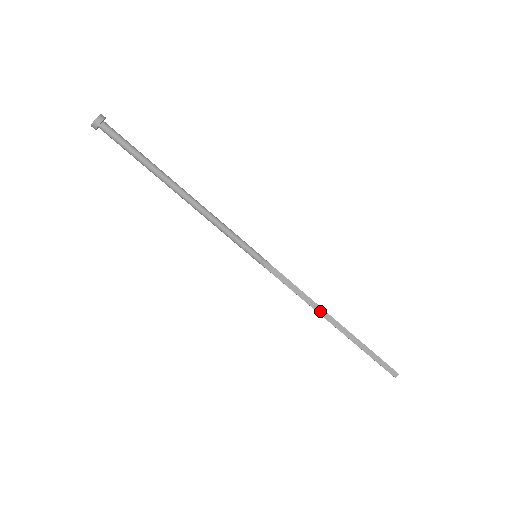
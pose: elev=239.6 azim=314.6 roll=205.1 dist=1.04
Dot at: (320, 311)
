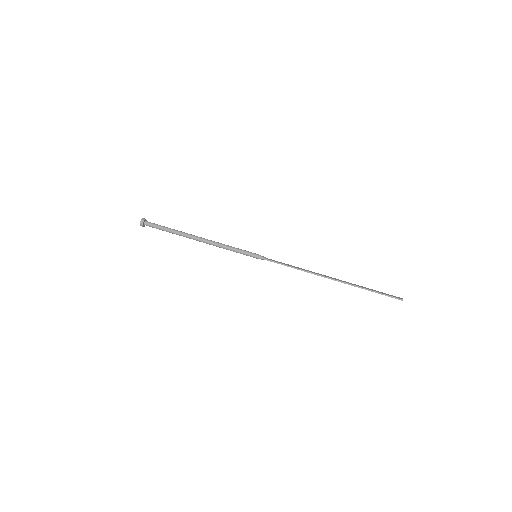
Dot at: (316, 273)
